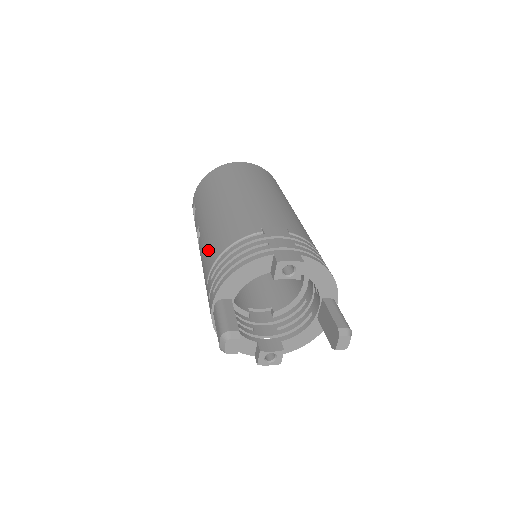
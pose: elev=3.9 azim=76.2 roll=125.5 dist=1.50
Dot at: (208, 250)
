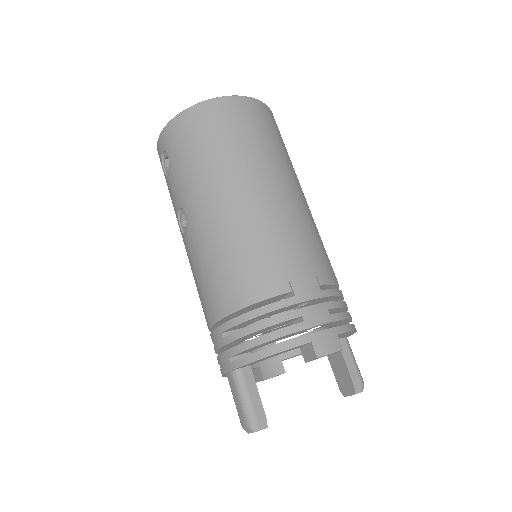
Dot at: (212, 282)
